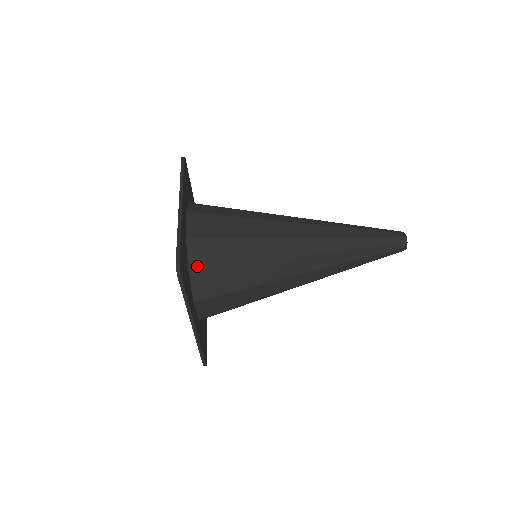
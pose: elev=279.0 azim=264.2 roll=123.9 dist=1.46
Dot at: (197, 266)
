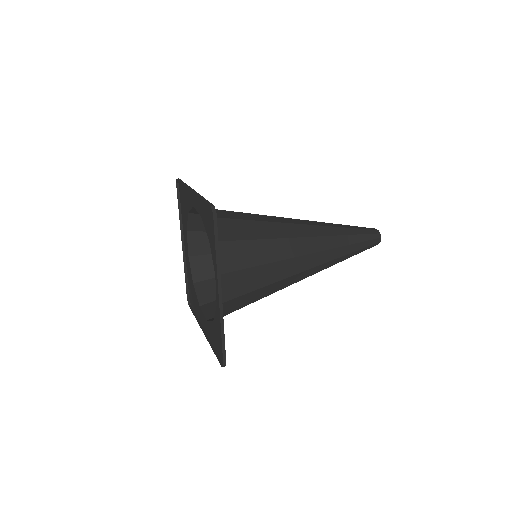
Dot at: occluded
